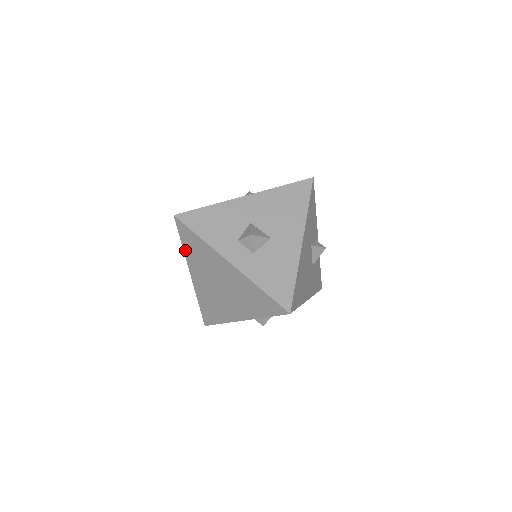
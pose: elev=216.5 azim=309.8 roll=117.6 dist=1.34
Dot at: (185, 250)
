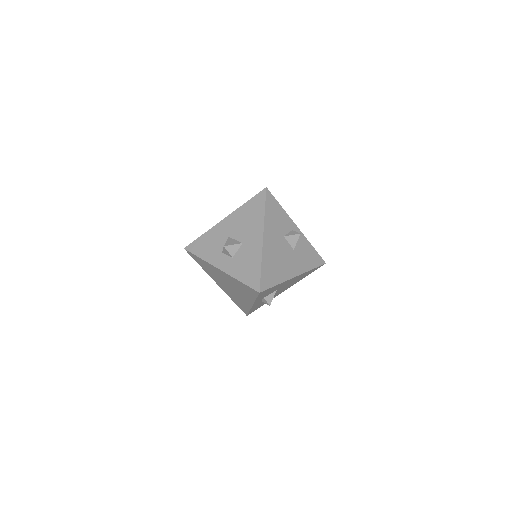
Dot at: (203, 268)
